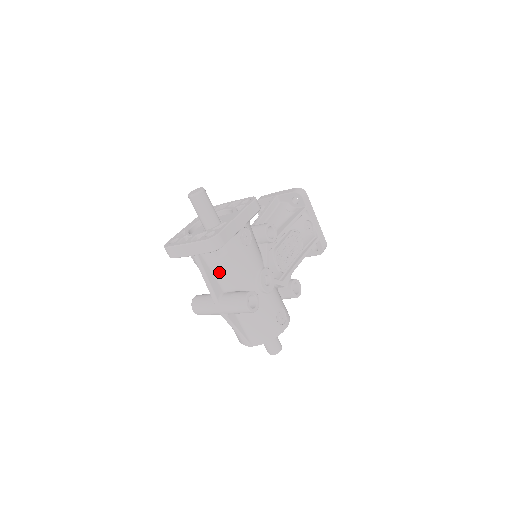
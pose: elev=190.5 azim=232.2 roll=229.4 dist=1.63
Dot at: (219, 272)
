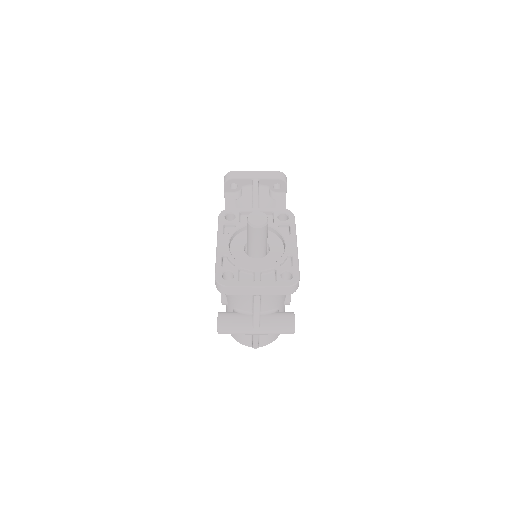
Dot at: (267, 300)
